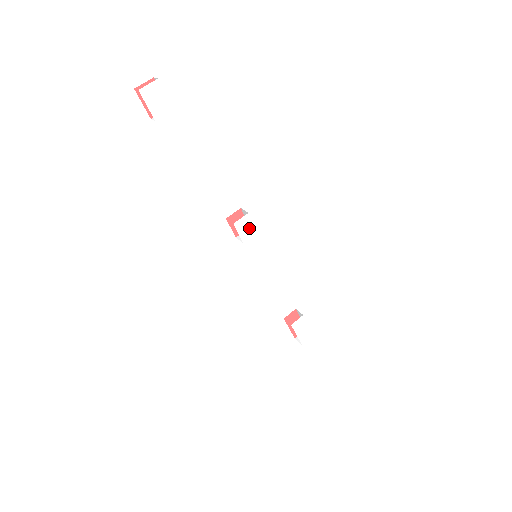
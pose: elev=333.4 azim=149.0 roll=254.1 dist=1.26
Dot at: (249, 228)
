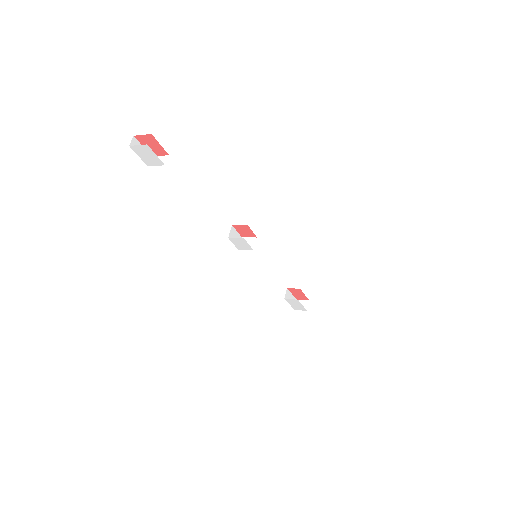
Dot at: (245, 245)
